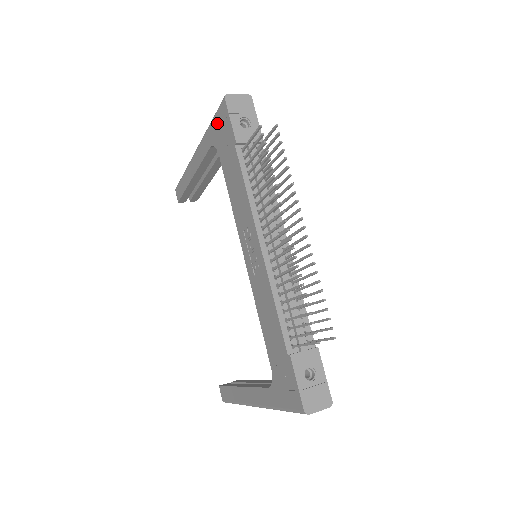
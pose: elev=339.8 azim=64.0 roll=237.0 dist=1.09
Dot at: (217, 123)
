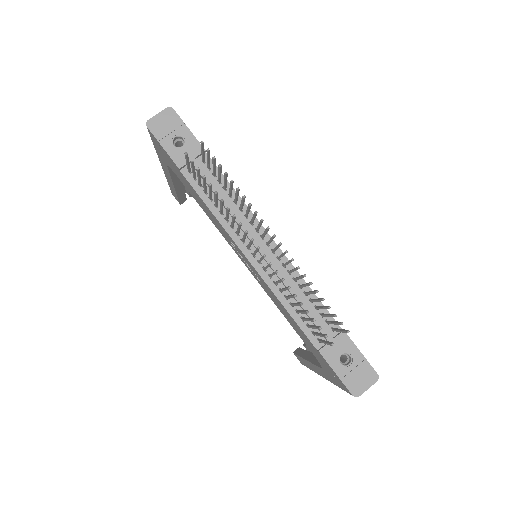
Dot at: (157, 147)
